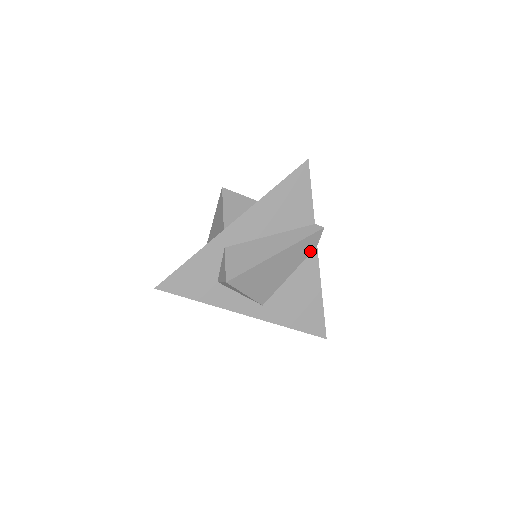
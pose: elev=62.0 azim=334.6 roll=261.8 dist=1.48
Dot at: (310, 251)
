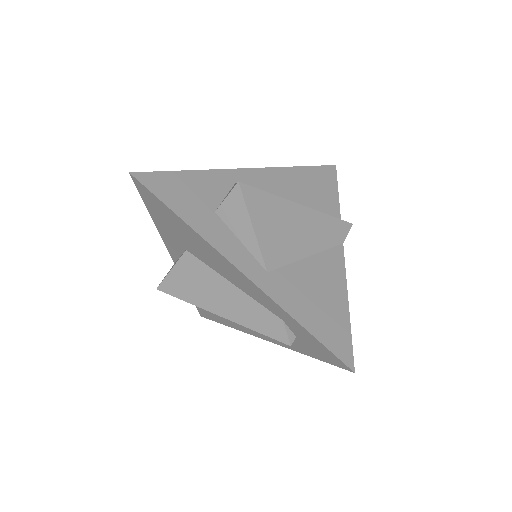
Dot at: (335, 243)
